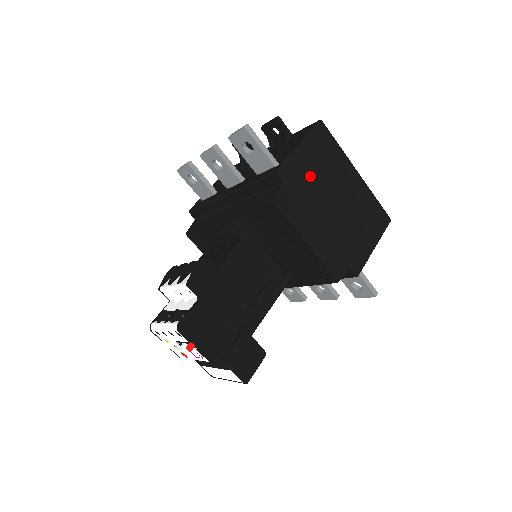
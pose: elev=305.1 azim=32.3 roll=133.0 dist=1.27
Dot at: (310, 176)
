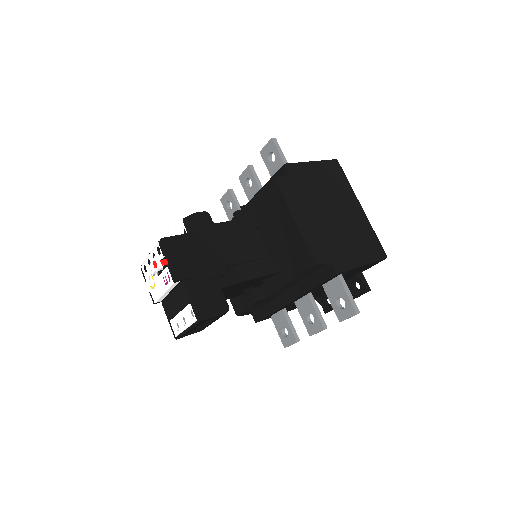
Dot at: (314, 182)
